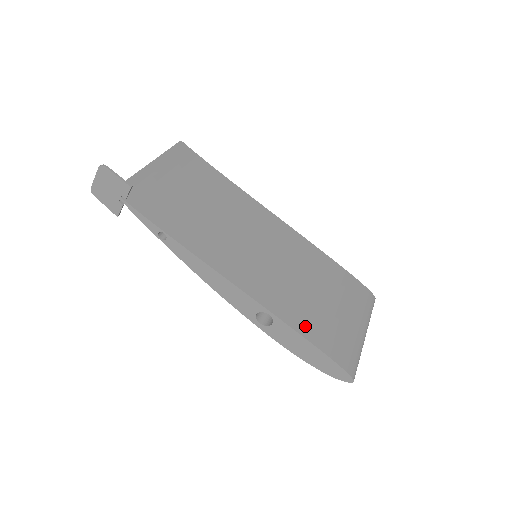
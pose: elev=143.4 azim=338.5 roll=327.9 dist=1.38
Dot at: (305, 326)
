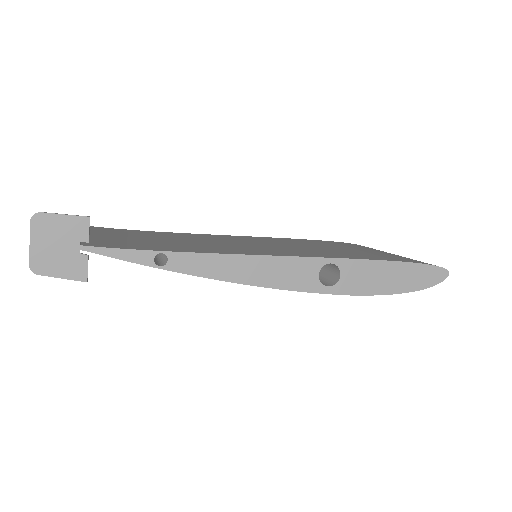
Dot at: (366, 257)
